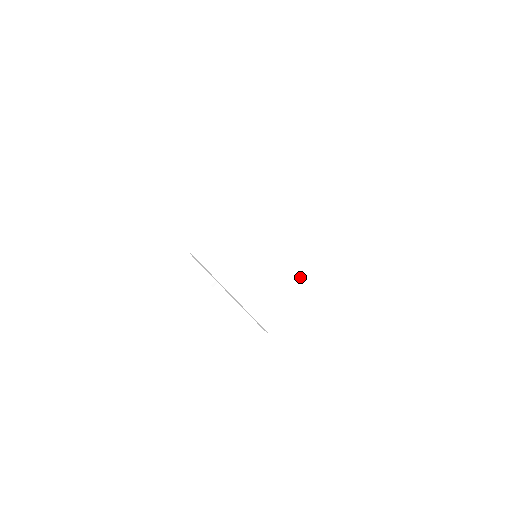
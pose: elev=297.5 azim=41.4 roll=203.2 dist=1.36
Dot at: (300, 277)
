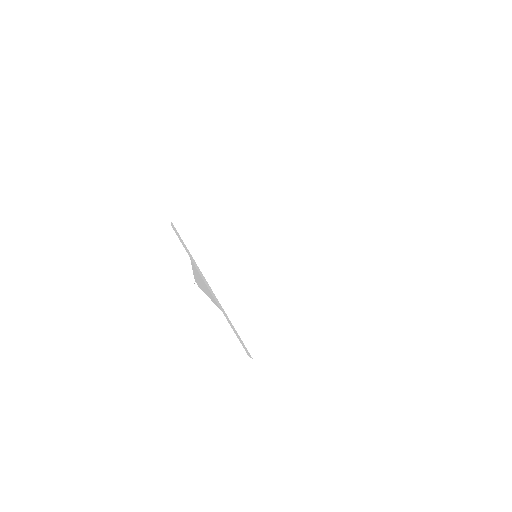
Dot at: (313, 292)
